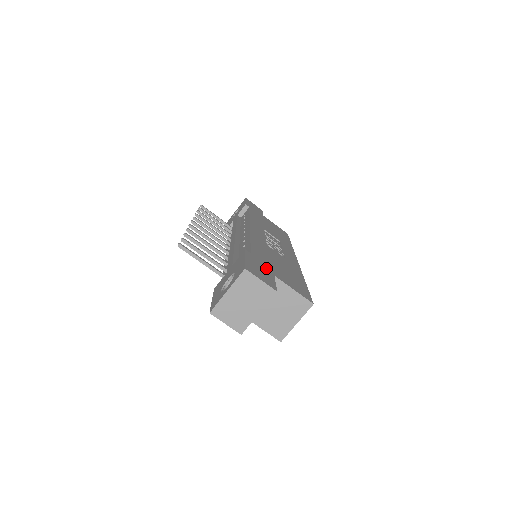
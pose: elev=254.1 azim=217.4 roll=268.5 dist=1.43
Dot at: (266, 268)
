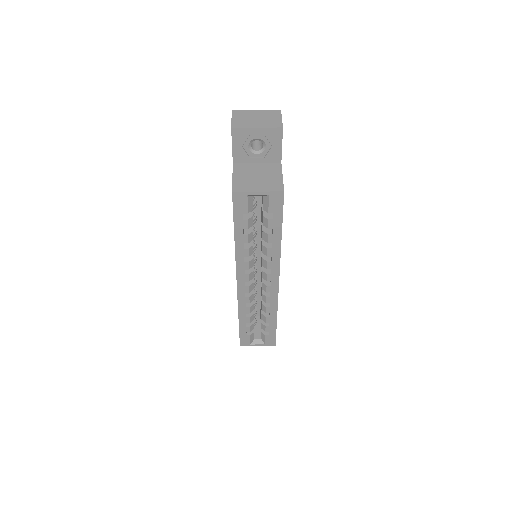
Dot at: occluded
